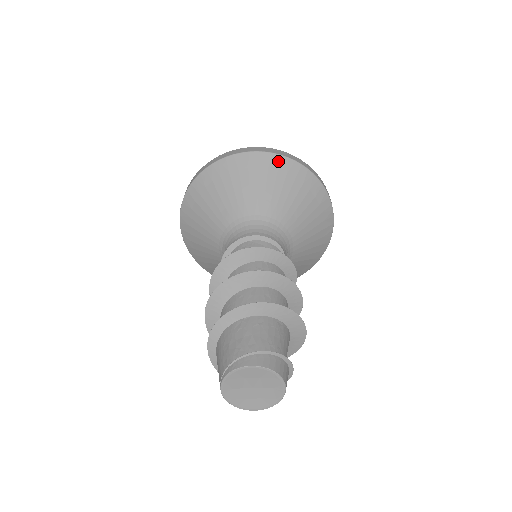
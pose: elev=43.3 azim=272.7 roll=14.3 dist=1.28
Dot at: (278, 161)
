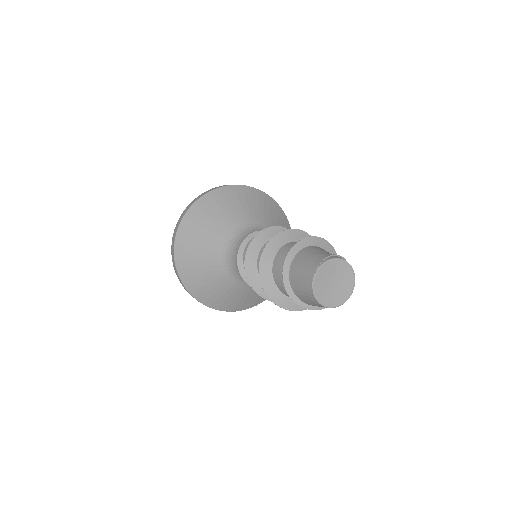
Dot at: (280, 210)
